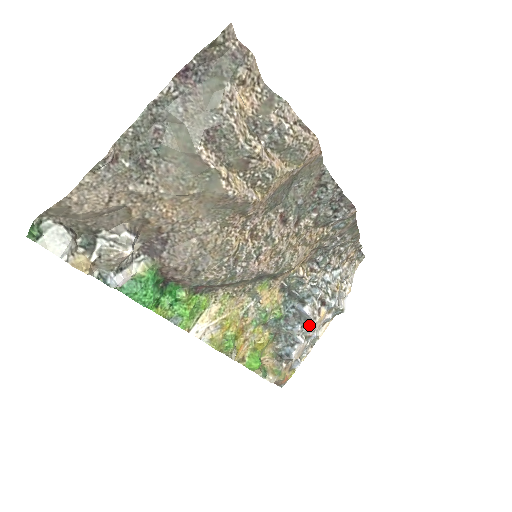
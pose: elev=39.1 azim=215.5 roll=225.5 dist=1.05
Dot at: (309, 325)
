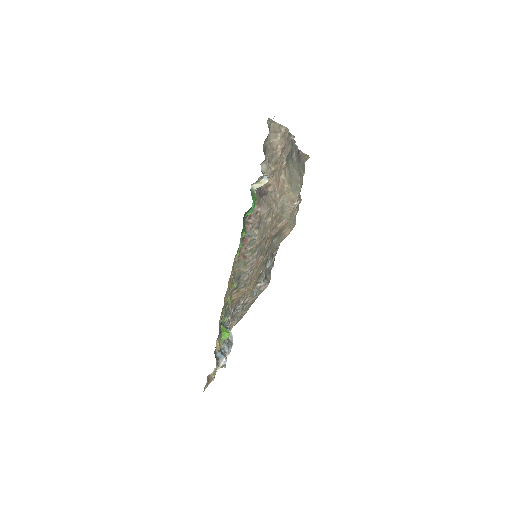
Dot at: (229, 346)
